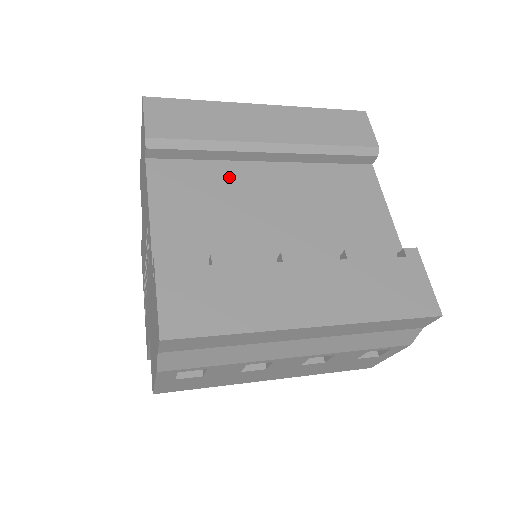
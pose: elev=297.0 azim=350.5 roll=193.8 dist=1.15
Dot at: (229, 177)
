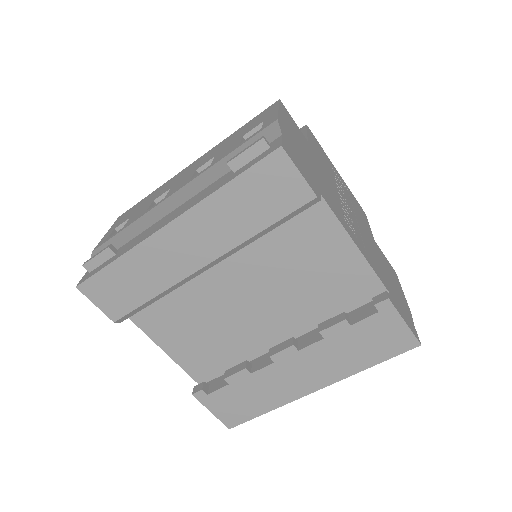
Dot at: (193, 295)
